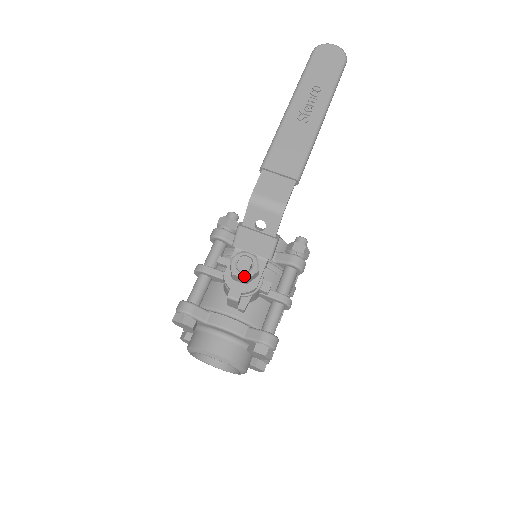
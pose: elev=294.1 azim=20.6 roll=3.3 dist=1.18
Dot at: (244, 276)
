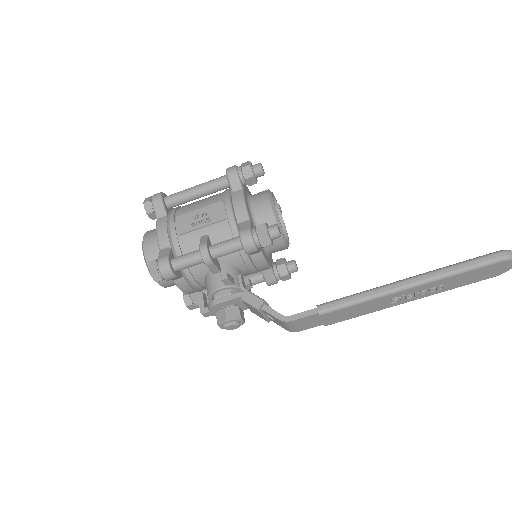
Dot at: occluded
